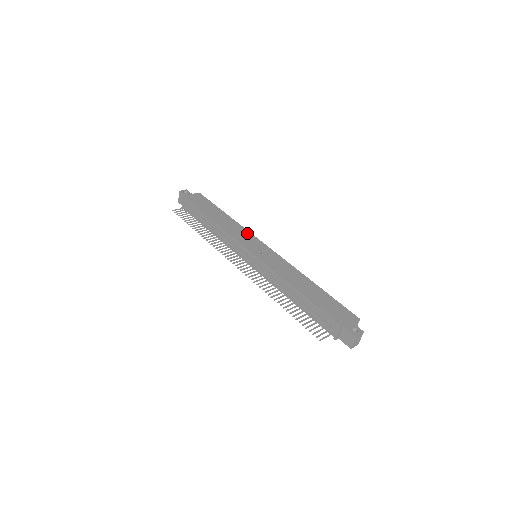
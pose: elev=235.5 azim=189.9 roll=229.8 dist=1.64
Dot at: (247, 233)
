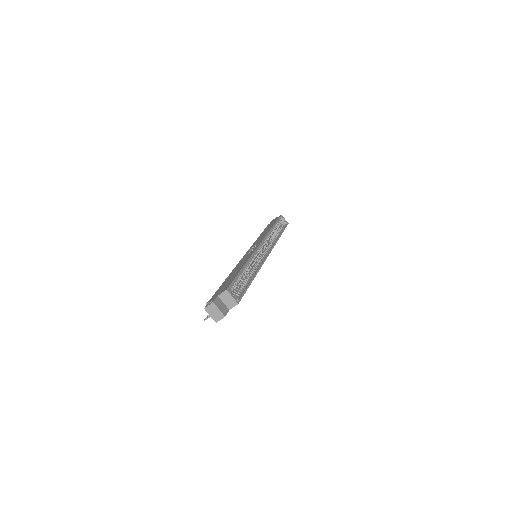
Dot at: (263, 237)
